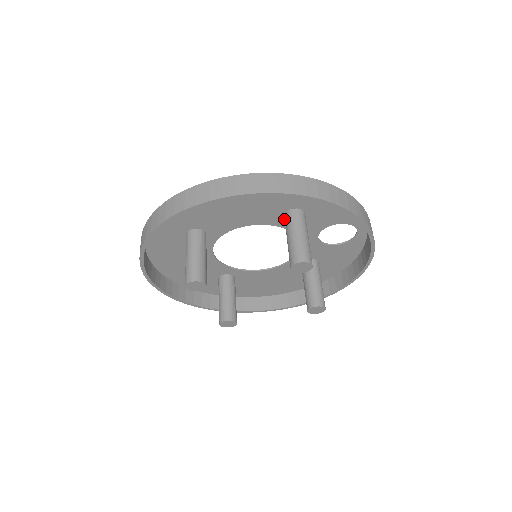
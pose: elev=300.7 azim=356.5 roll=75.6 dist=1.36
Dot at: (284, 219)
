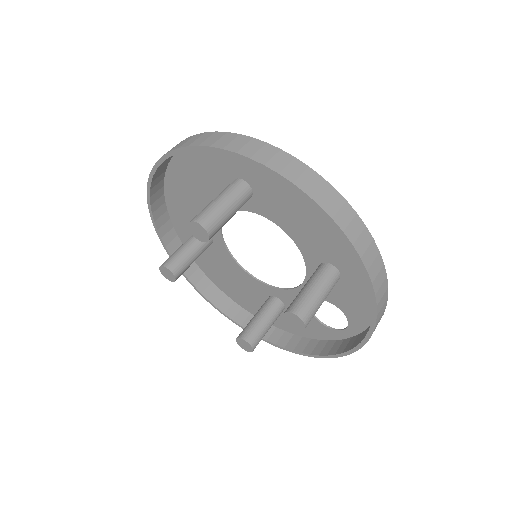
Dot at: (318, 264)
